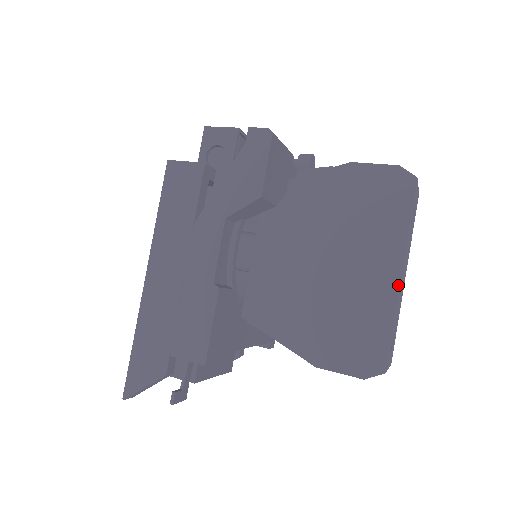
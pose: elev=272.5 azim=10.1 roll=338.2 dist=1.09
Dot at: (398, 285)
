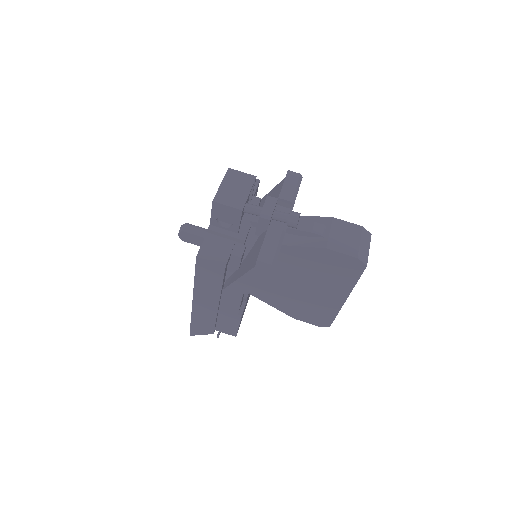
Dot at: occluded
